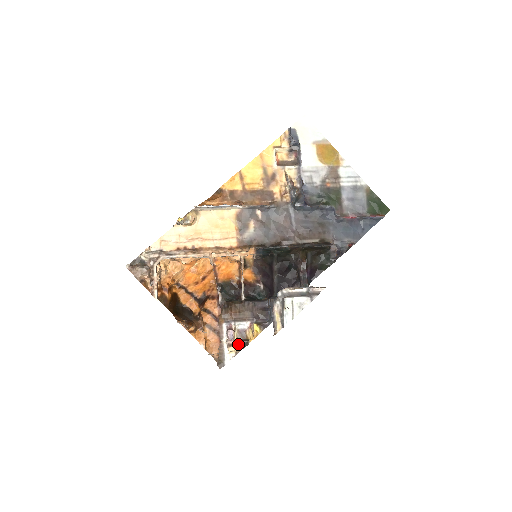
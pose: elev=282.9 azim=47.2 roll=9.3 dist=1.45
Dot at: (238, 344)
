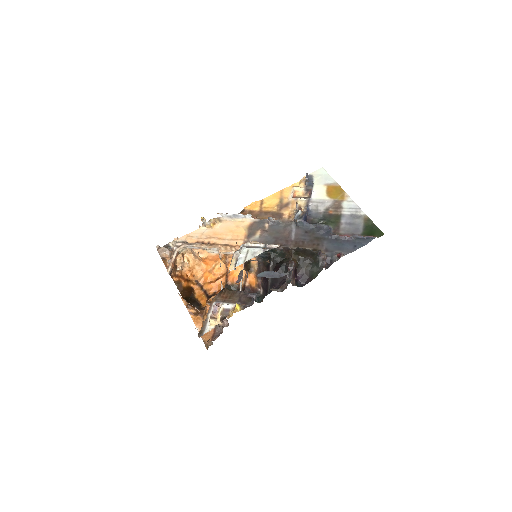
Dot at: occluded
